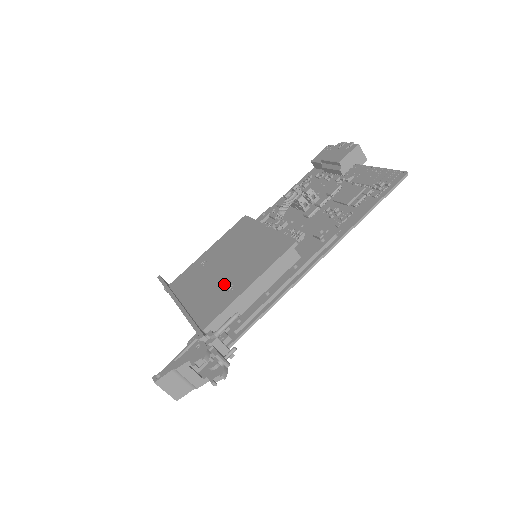
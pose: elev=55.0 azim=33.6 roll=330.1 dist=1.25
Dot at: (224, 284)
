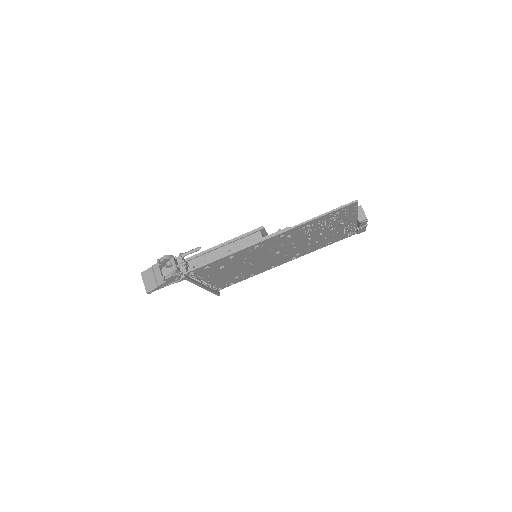
Dot at: occluded
